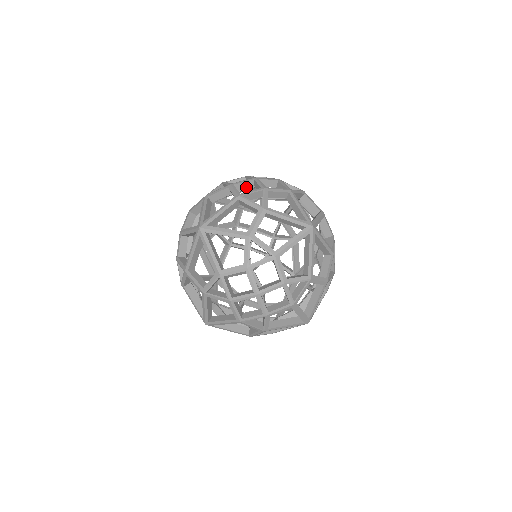
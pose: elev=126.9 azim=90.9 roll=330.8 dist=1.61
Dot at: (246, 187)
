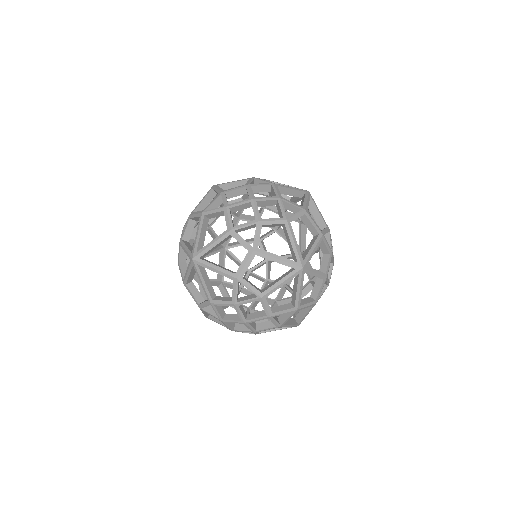
Dot at: (243, 208)
